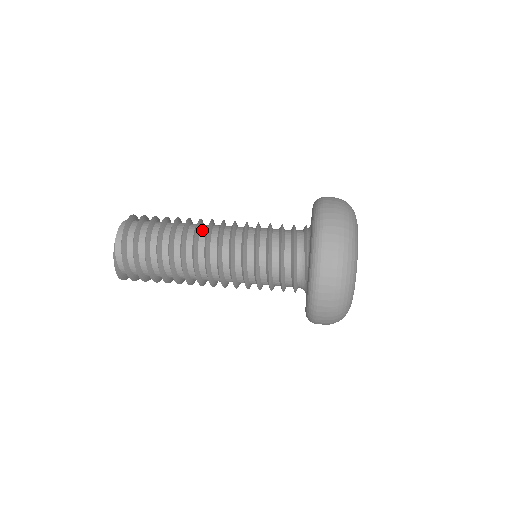
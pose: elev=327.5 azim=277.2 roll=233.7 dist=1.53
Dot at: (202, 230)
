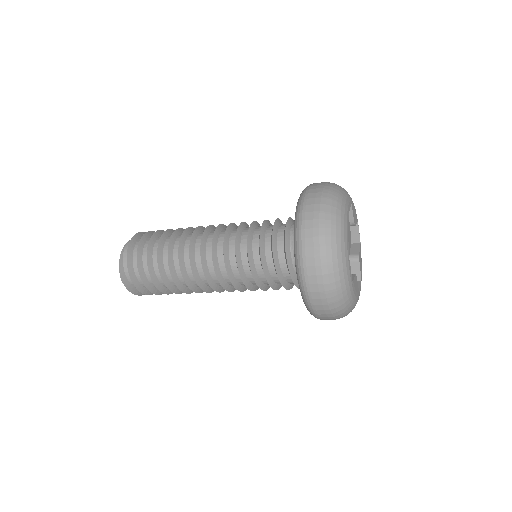
Dot at: occluded
